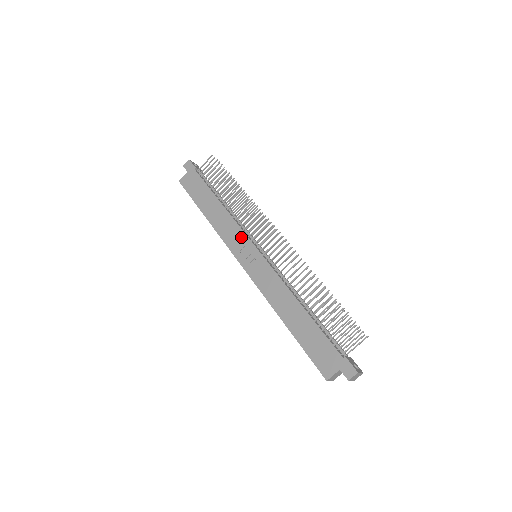
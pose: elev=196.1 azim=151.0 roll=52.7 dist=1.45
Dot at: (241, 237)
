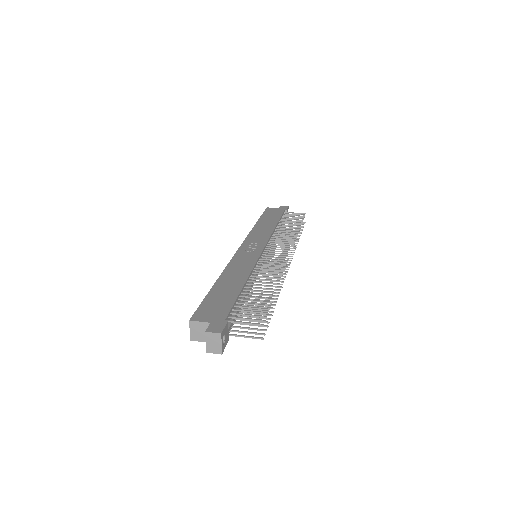
Dot at: (263, 240)
